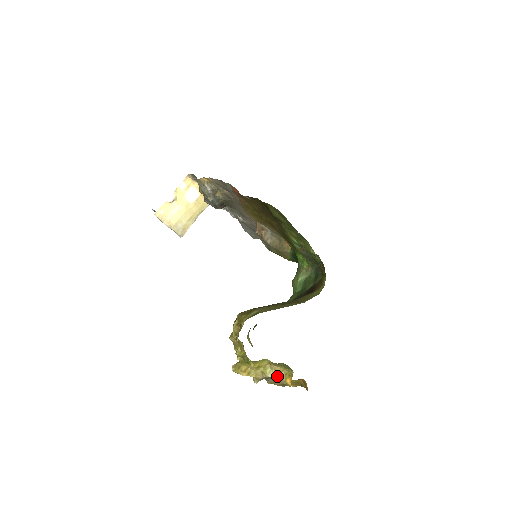
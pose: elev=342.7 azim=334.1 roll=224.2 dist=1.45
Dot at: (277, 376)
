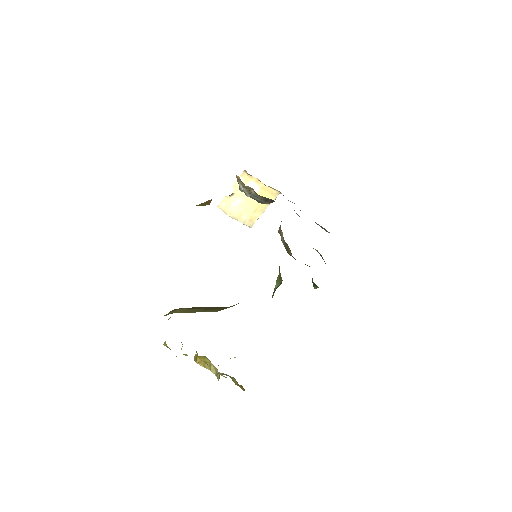
Dot at: (217, 375)
